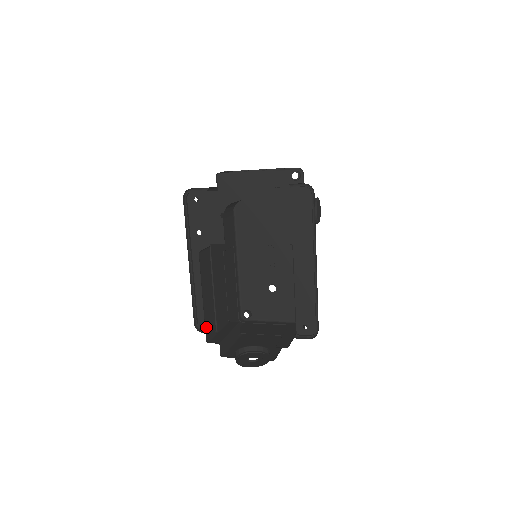
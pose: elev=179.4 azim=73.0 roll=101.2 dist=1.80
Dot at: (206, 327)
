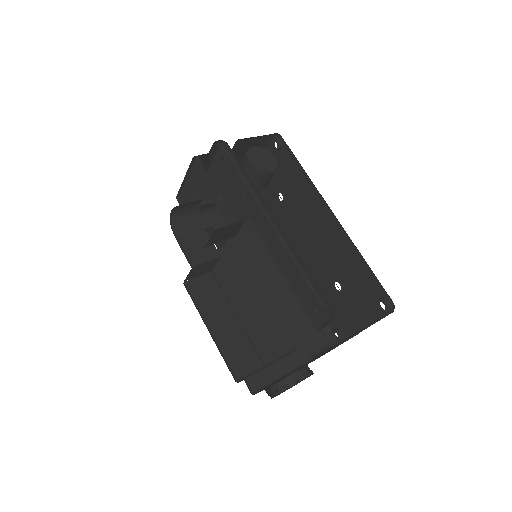
Dot at: (232, 364)
